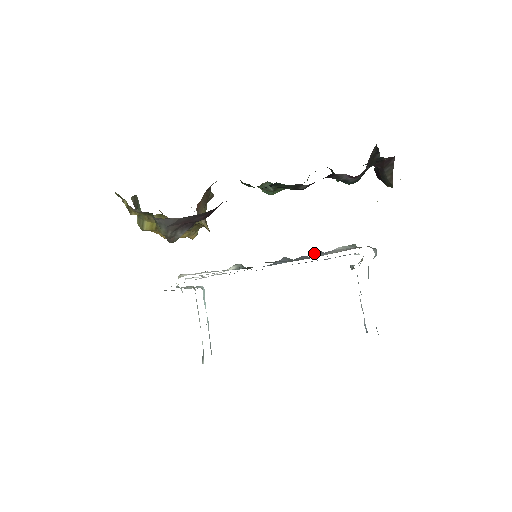
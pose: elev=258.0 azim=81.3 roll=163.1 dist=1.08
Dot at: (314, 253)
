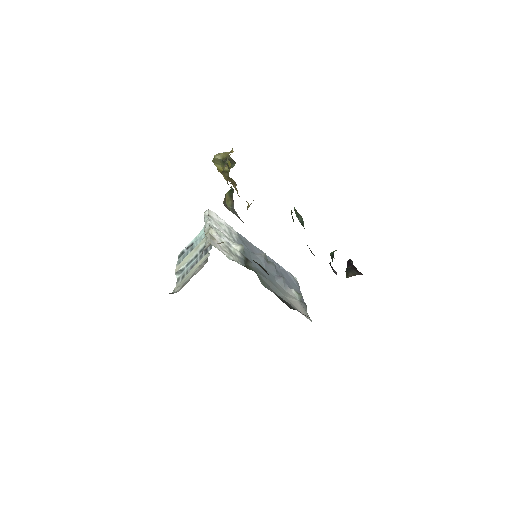
Dot at: (281, 278)
